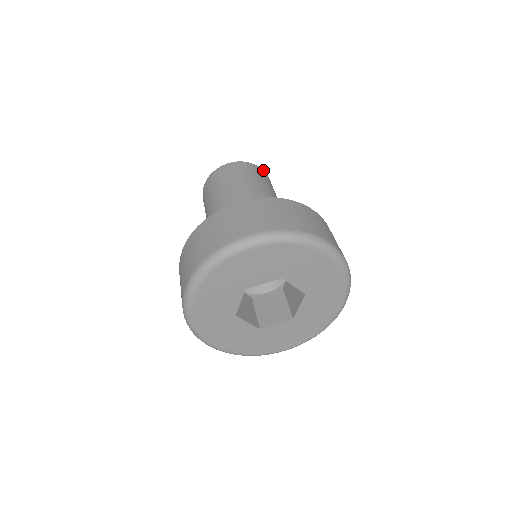
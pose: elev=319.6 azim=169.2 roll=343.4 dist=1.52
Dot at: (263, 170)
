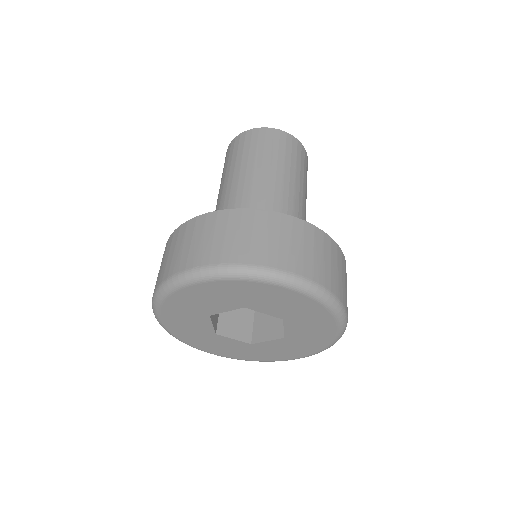
Dot at: occluded
